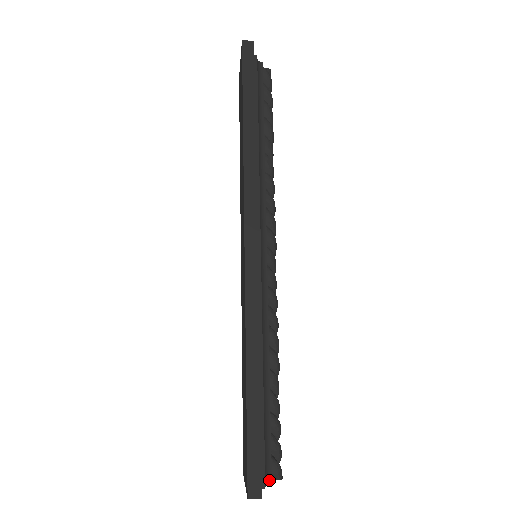
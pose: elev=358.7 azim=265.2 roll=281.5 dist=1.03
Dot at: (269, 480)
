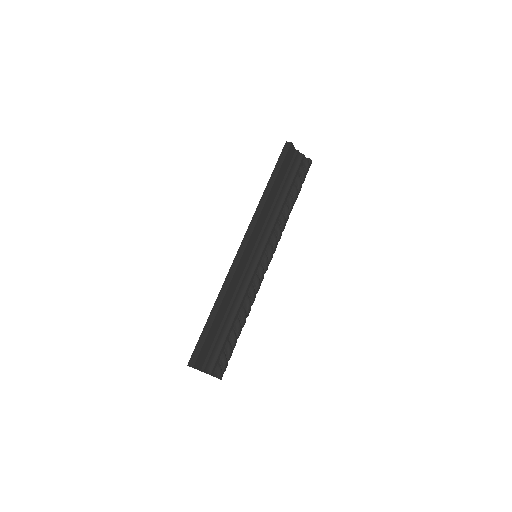
Dot at: (210, 372)
